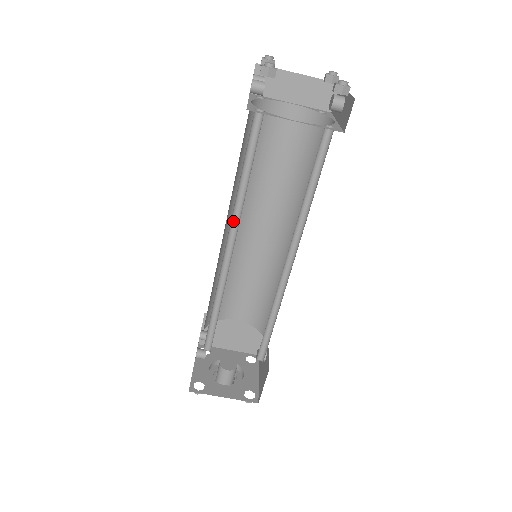
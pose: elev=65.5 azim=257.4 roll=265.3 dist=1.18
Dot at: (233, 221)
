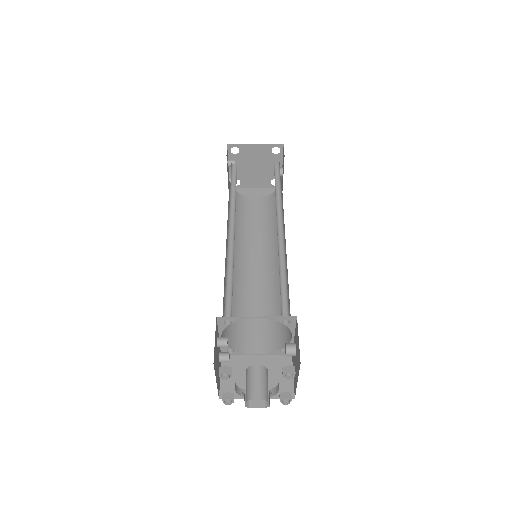
Dot at: (231, 215)
